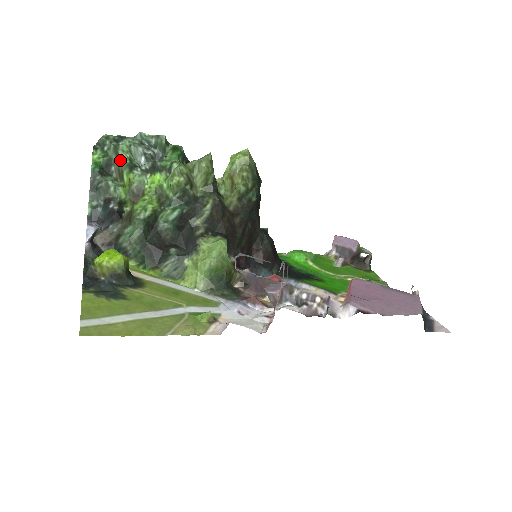
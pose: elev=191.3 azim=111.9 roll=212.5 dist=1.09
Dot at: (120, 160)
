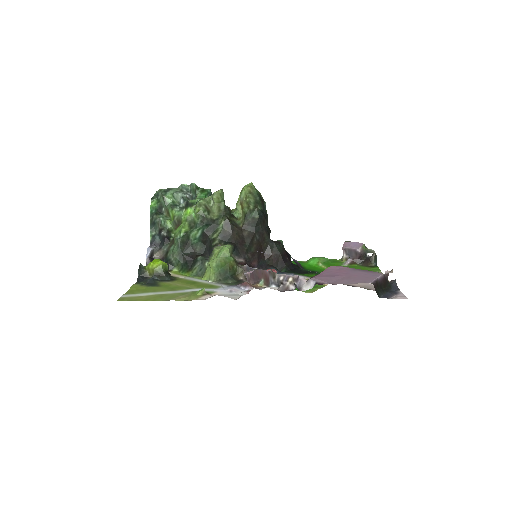
Dot at: (167, 203)
